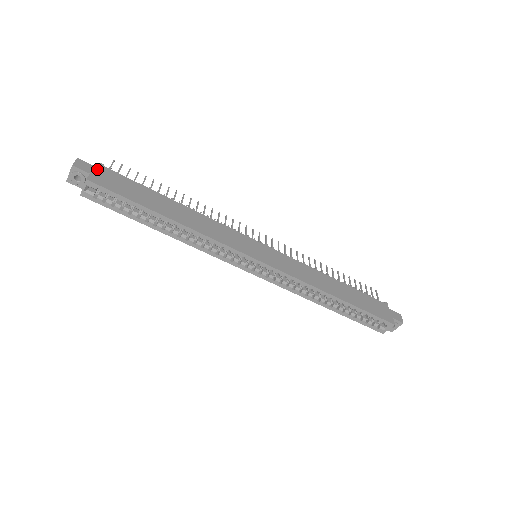
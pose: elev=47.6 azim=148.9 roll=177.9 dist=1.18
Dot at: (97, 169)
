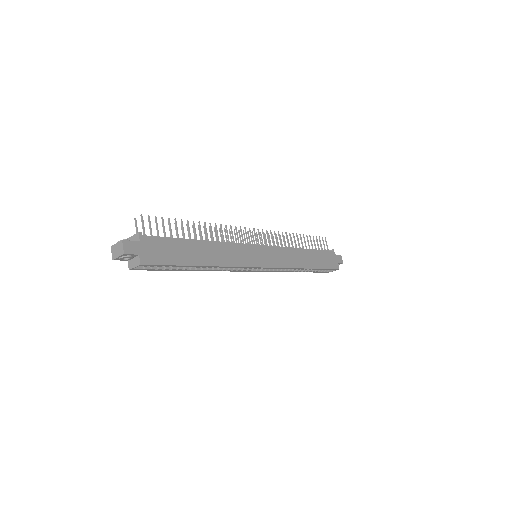
Dot at: (141, 244)
